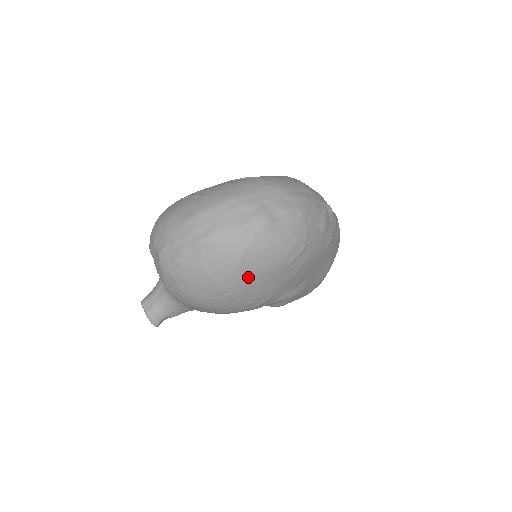
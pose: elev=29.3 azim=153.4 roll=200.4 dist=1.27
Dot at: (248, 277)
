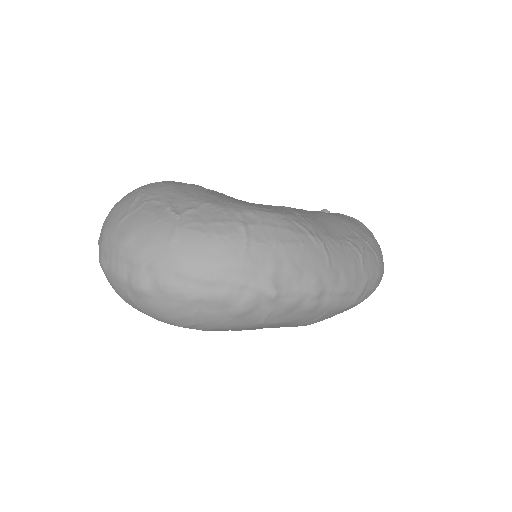
Dot at: (140, 311)
